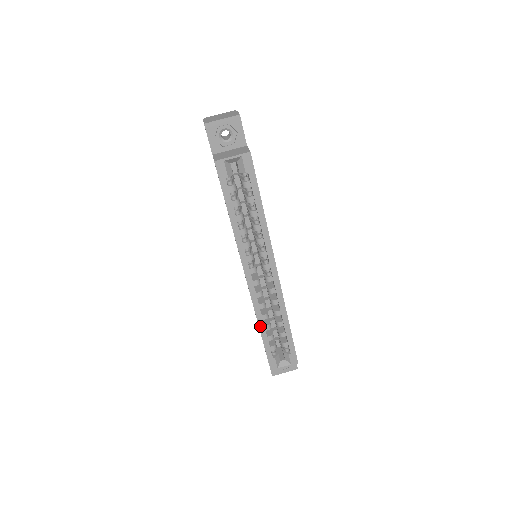
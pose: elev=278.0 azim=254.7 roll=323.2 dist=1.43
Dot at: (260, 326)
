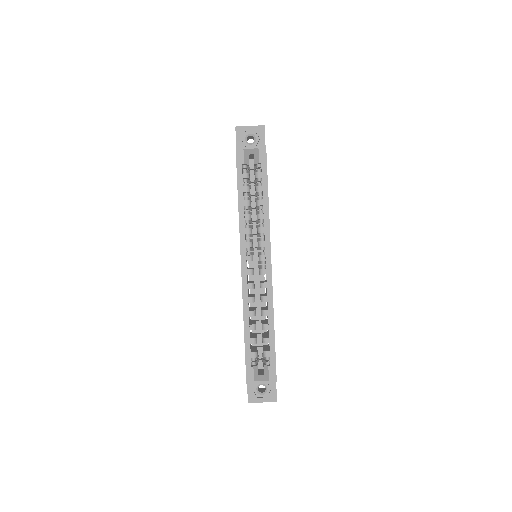
Dot at: (245, 321)
